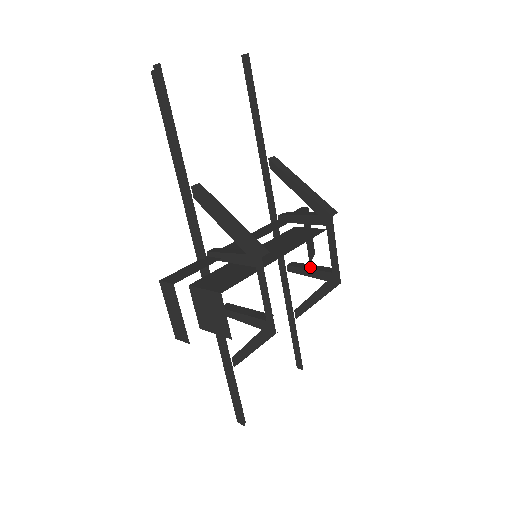
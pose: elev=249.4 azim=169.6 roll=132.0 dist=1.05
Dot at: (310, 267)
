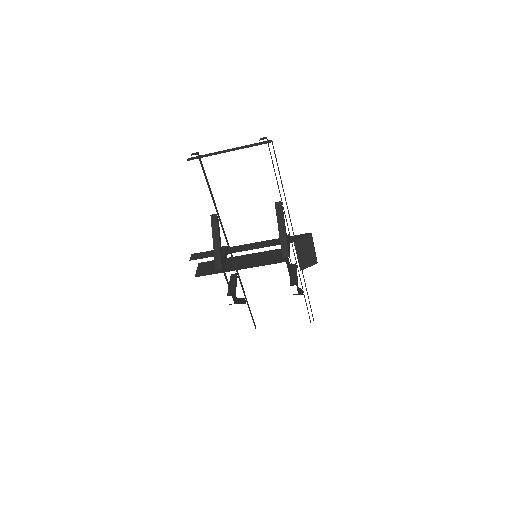
Dot at: (292, 274)
